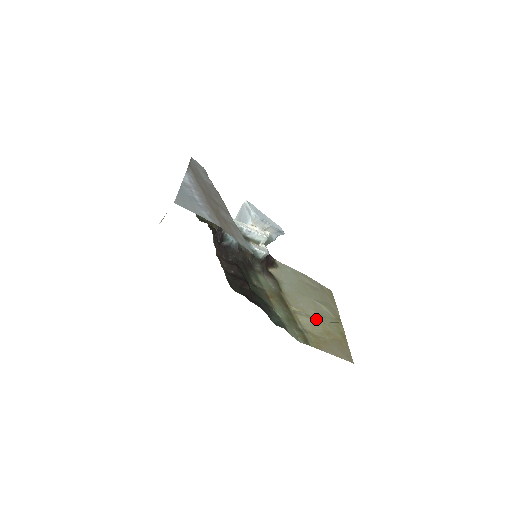
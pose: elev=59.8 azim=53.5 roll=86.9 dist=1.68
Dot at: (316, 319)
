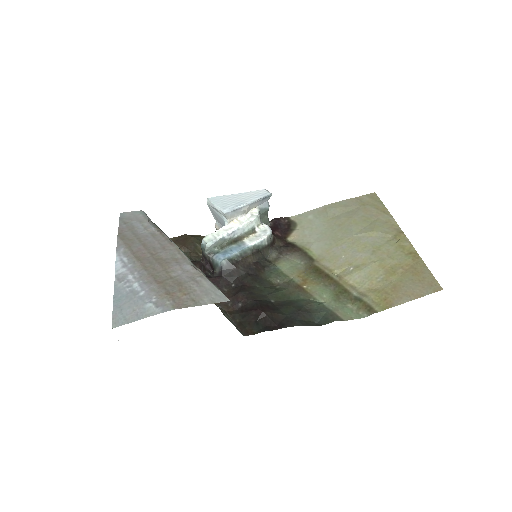
Dot at: (369, 263)
